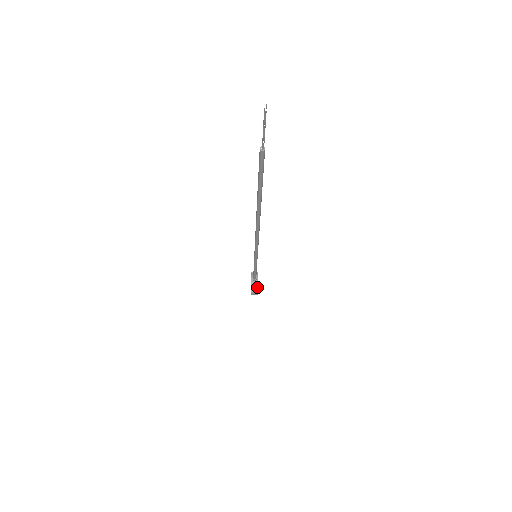
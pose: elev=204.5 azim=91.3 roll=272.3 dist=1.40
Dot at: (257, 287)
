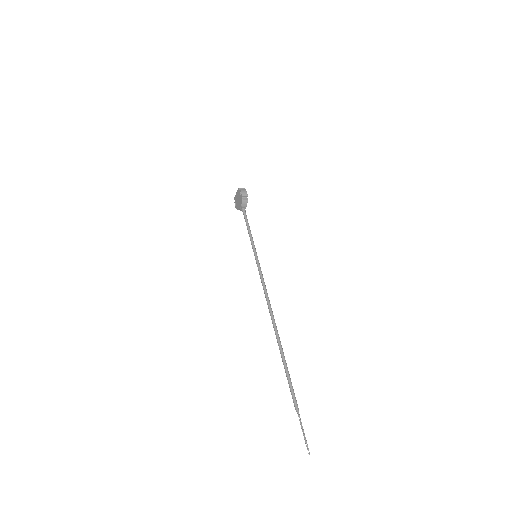
Dot at: occluded
